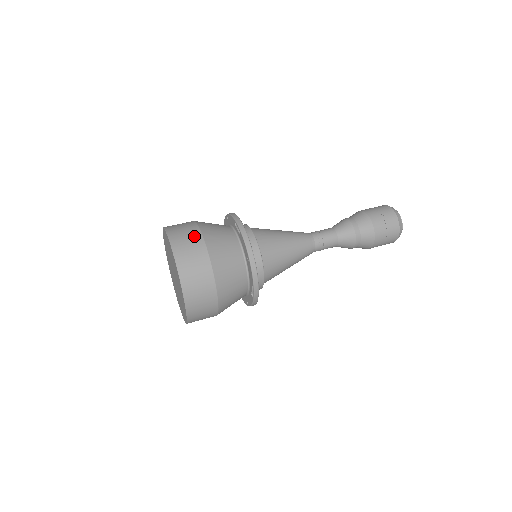
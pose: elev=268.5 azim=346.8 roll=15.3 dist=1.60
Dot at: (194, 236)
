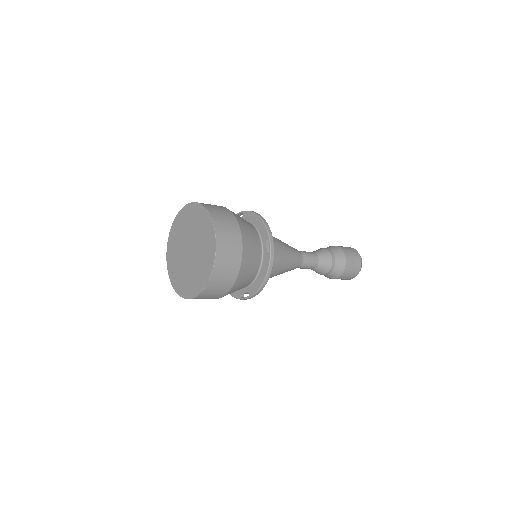
Dot at: (236, 245)
